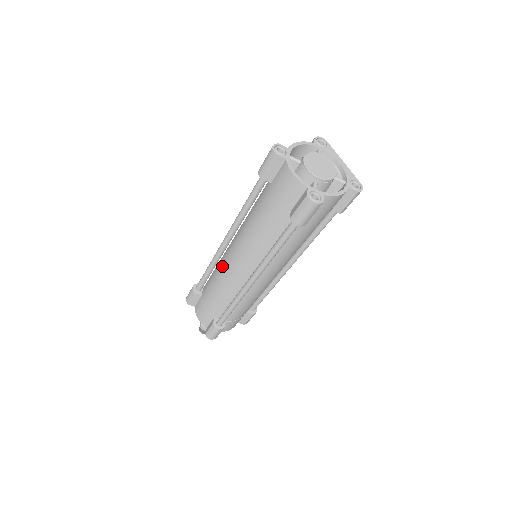
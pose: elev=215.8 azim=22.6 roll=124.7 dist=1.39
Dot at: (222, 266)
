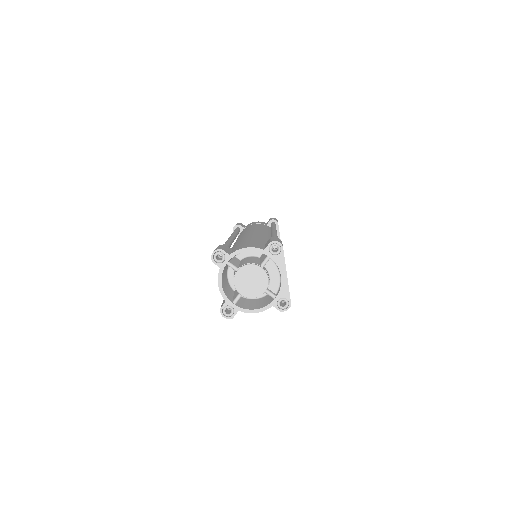
Dot at: occluded
